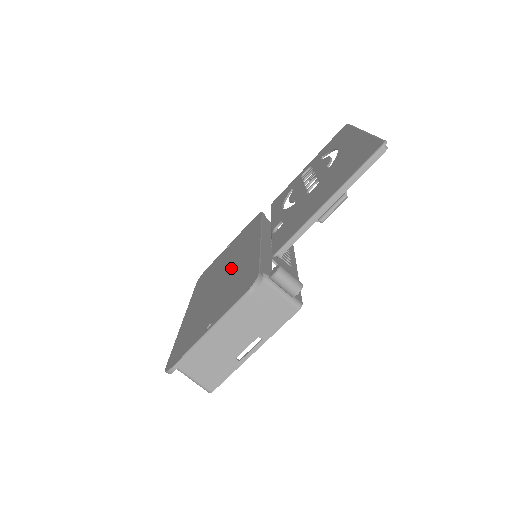
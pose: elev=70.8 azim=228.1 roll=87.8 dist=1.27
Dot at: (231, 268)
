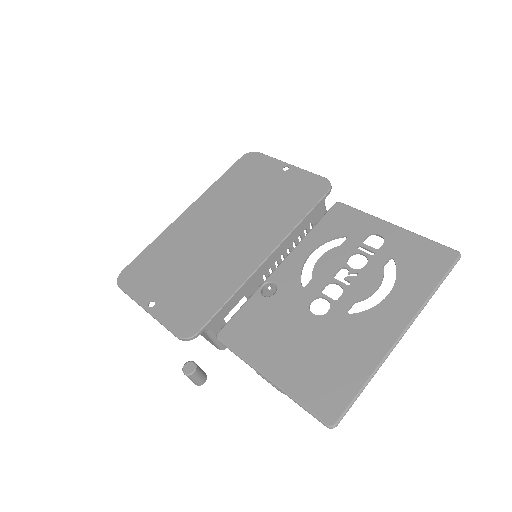
Dot at: (232, 241)
